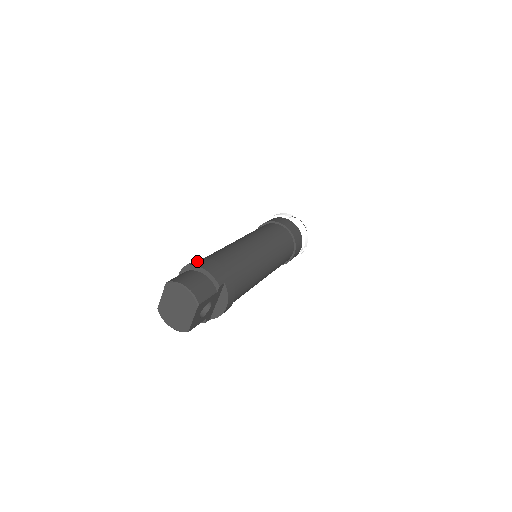
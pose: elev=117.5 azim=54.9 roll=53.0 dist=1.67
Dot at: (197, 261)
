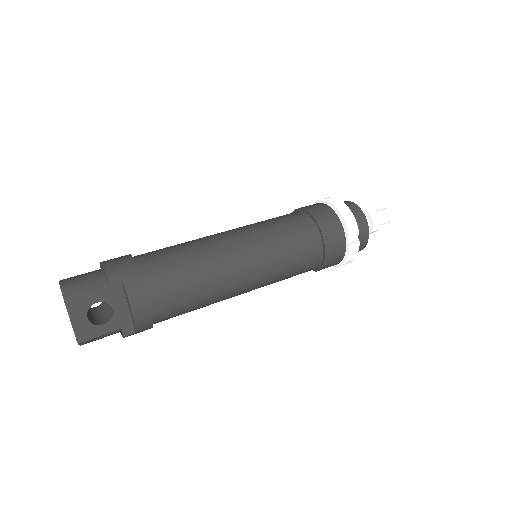
Dot at: occluded
